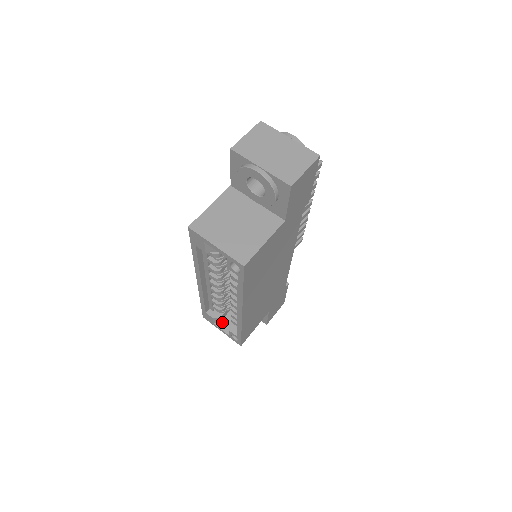
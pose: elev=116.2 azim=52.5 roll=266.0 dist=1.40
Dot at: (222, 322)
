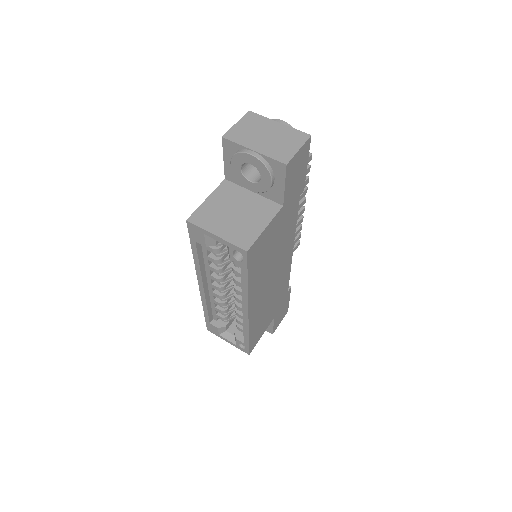
Dot at: (227, 332)
